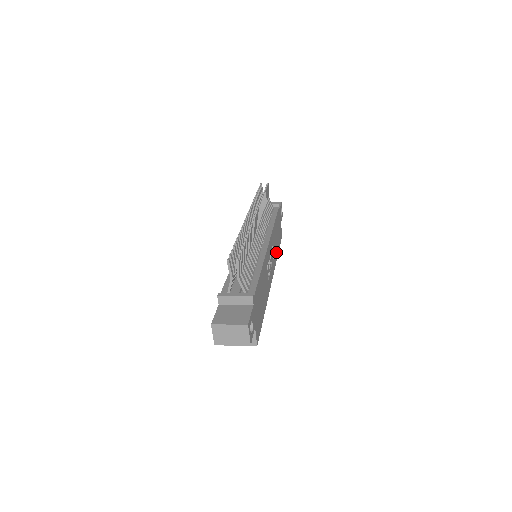
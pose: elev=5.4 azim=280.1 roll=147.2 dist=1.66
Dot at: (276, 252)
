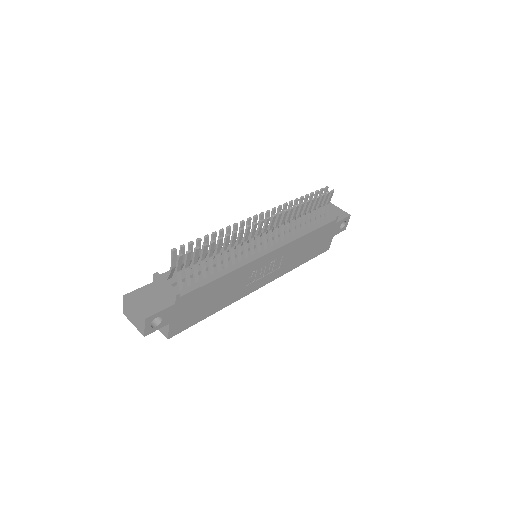
Dot at: (295, 262)
